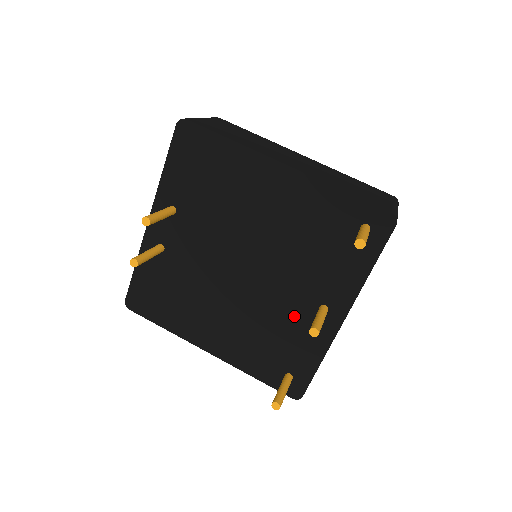
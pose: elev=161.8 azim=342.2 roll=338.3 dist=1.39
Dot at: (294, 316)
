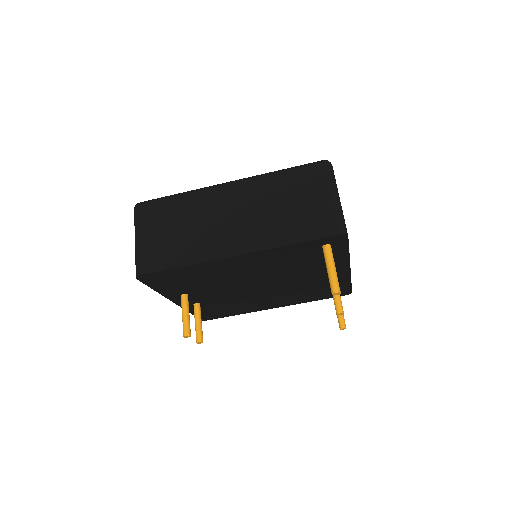
Dot at: (315, 282)
